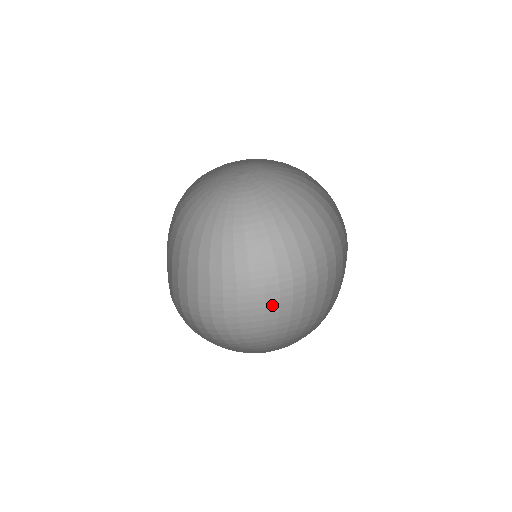
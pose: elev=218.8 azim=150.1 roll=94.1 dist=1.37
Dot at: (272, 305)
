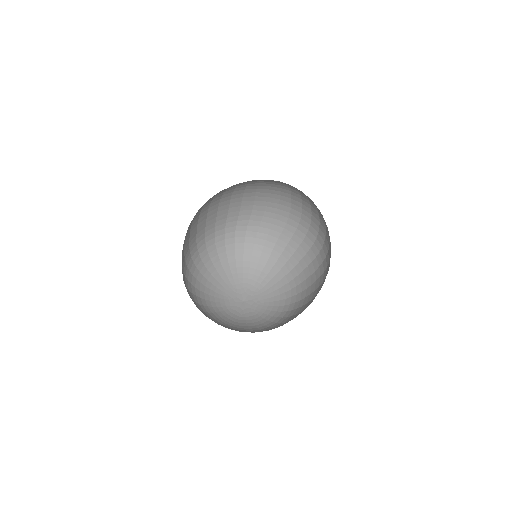
Dot at: (295, 241)
